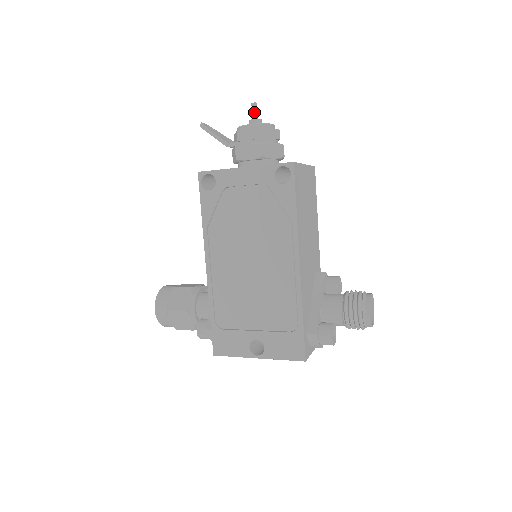
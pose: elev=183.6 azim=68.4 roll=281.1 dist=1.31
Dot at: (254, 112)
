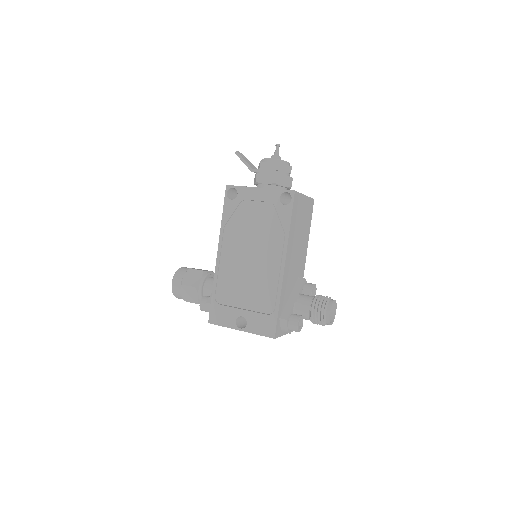
Dot at: (276, 151)
